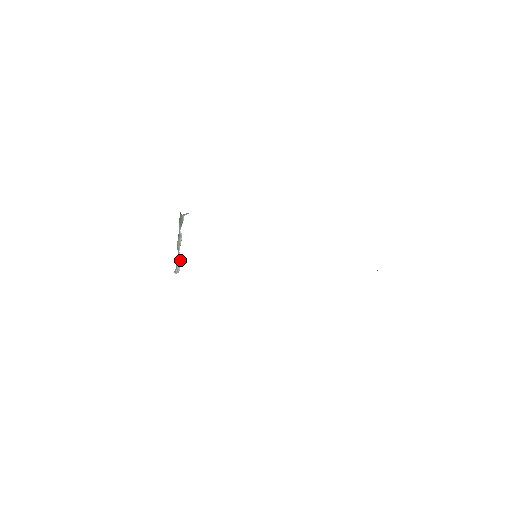
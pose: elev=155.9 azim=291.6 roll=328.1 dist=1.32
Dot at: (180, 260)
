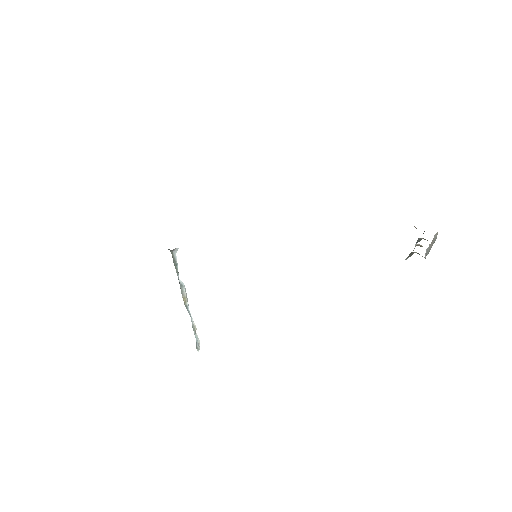
Dot at: (195, 325)
